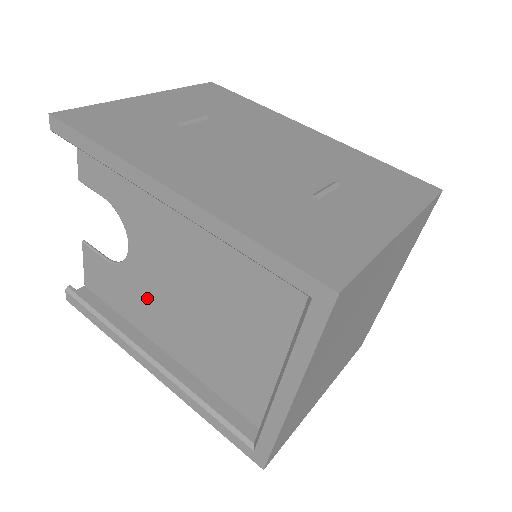
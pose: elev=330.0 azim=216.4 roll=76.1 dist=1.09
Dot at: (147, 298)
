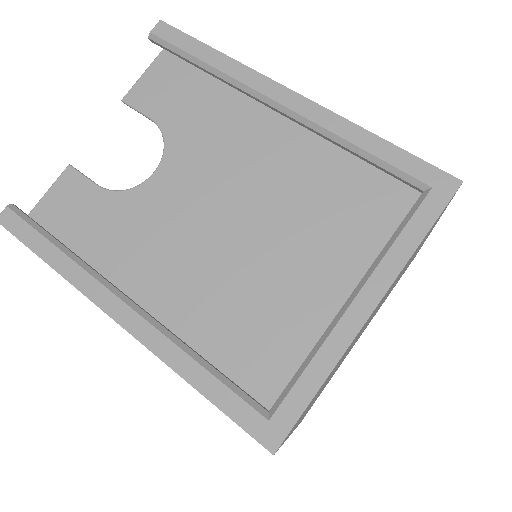
Dot at: (145, 233)
